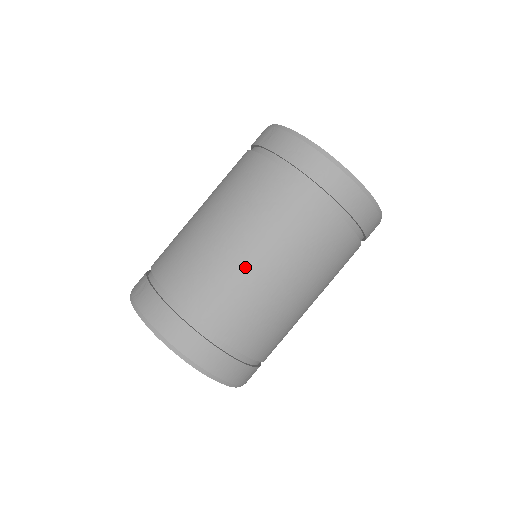
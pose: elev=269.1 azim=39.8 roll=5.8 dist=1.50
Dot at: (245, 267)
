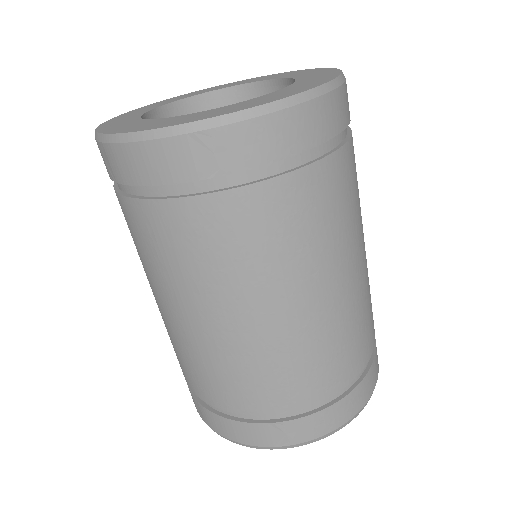
Dot at: (355, 290)
